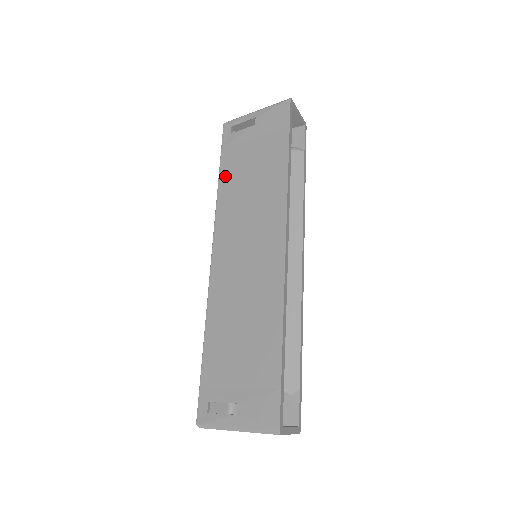
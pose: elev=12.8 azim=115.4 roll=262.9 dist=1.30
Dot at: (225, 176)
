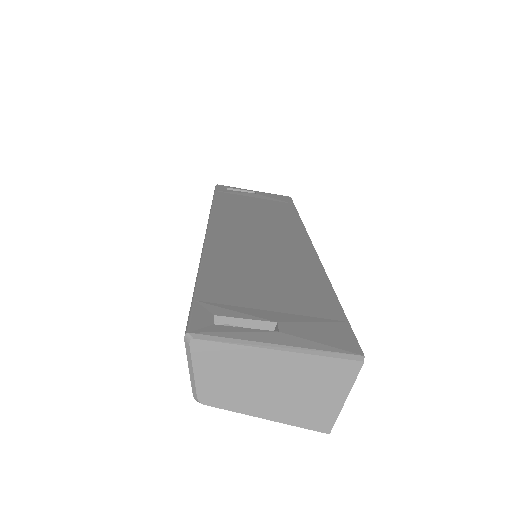
Dot at: (223, 201)
